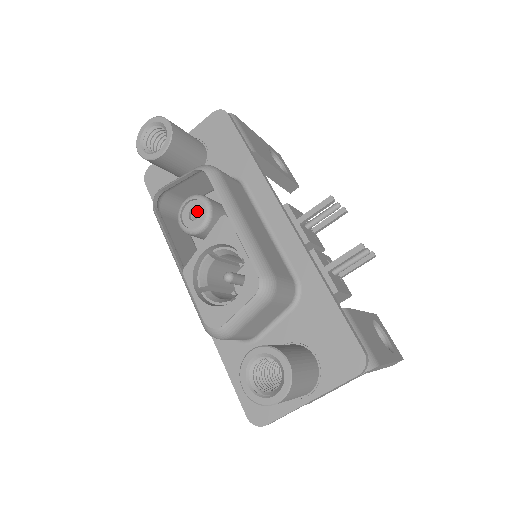
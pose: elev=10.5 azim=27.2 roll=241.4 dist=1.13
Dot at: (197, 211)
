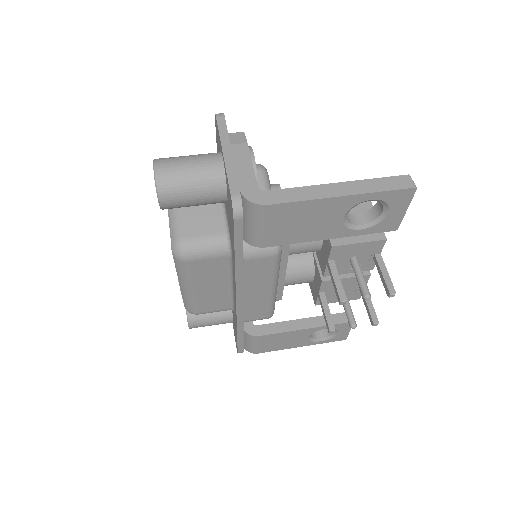
Dot at: occluded
